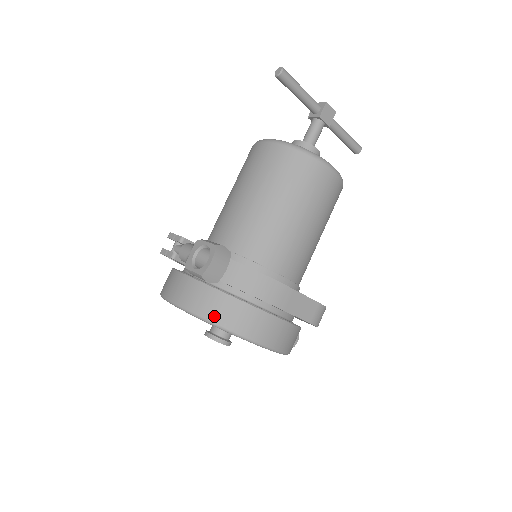
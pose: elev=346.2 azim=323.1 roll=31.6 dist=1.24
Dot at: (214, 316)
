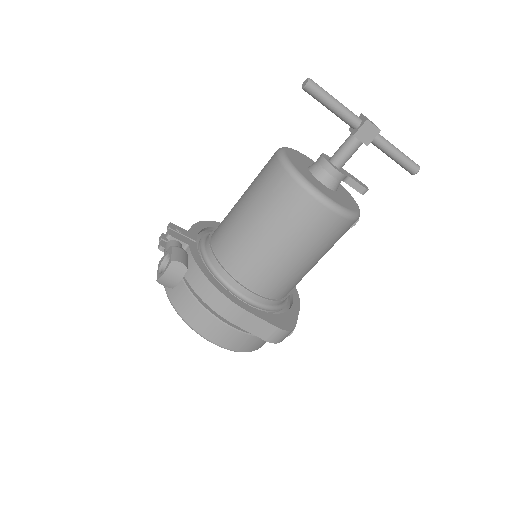
Dot at: (178, 307)
